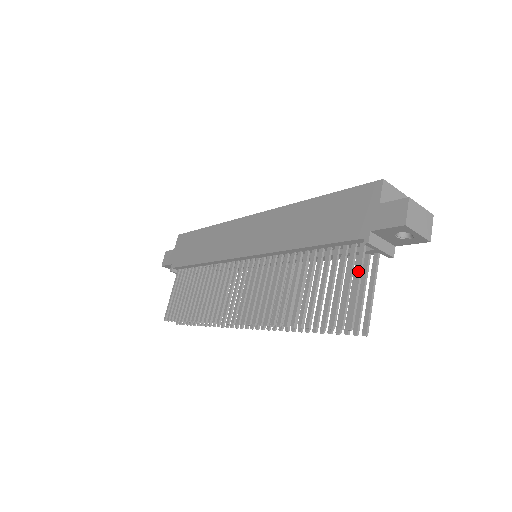
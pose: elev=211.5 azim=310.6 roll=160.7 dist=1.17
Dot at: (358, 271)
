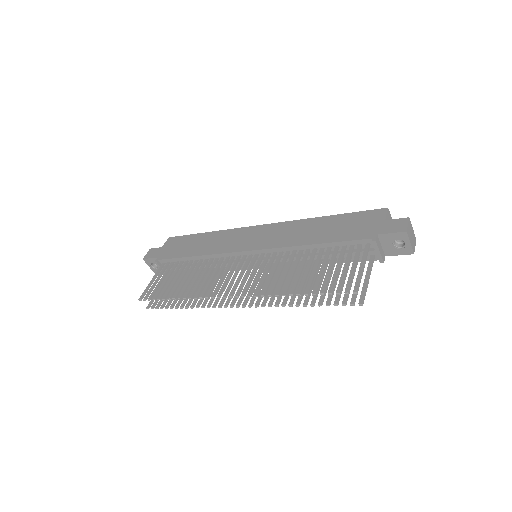
Dot at: (364, 259)
